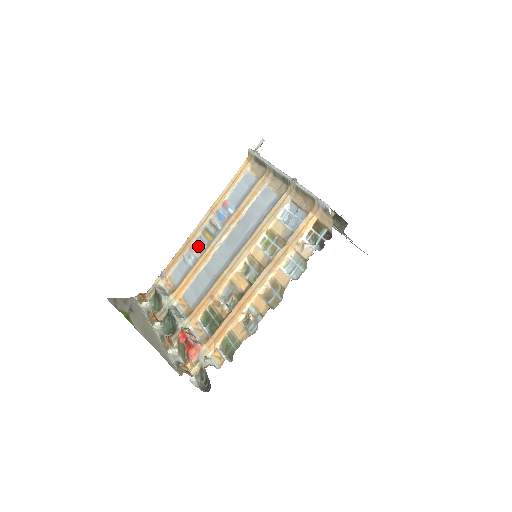
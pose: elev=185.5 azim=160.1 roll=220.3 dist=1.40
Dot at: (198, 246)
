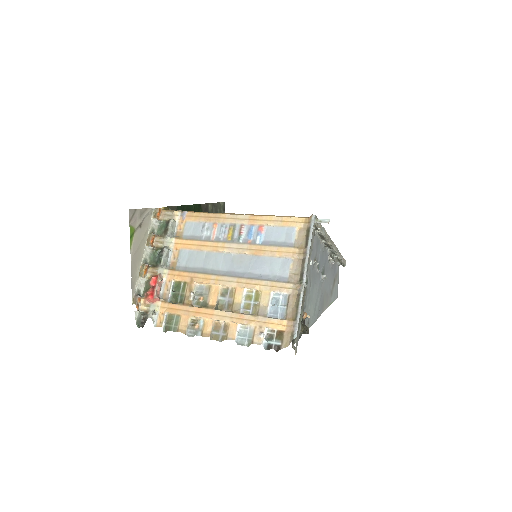
Dot at: (219, 231)
